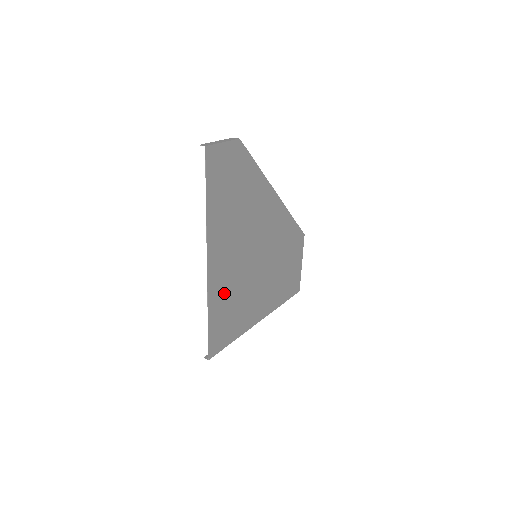
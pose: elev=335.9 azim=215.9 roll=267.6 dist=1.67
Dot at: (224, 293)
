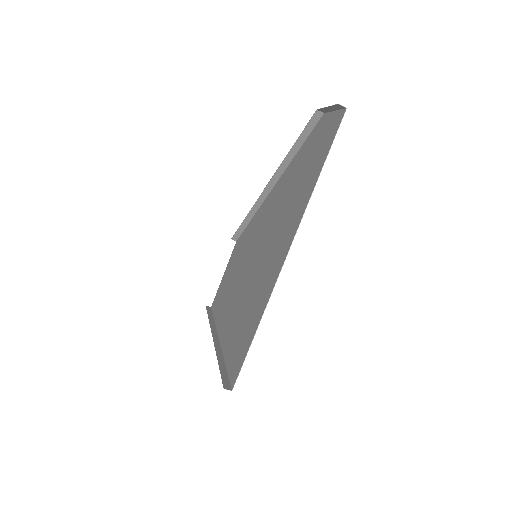
Dot at: (258, 297)
